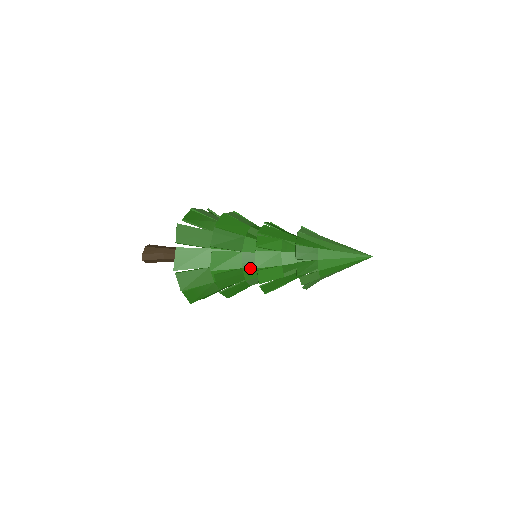
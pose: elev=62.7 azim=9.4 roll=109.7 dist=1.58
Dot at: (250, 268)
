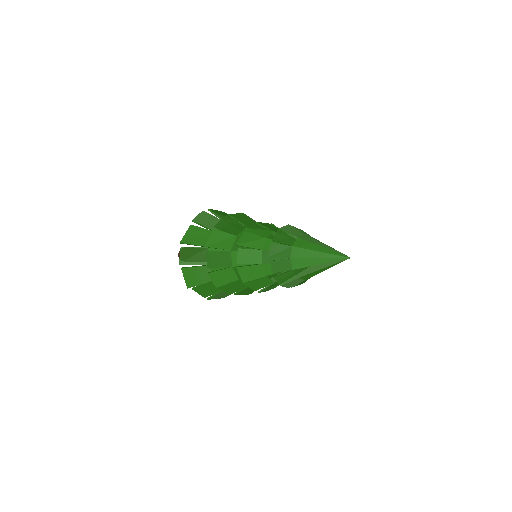
Dot at: occluded
